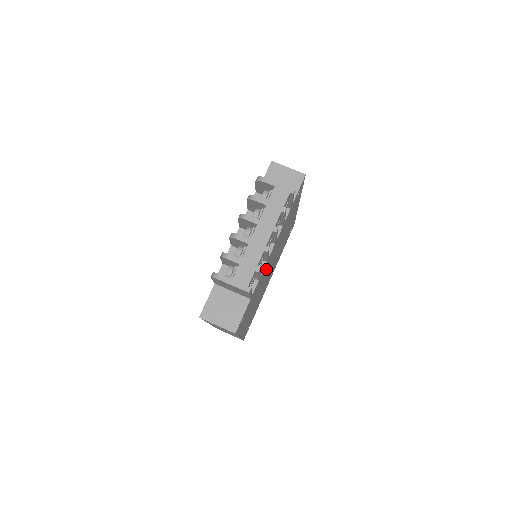
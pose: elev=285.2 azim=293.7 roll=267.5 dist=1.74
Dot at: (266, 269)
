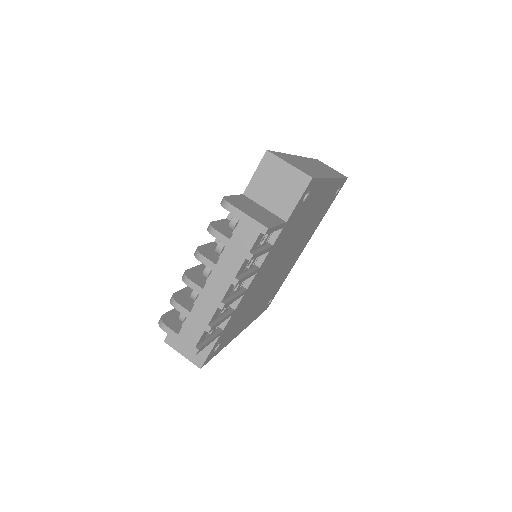
Dot at: (258, 285)
